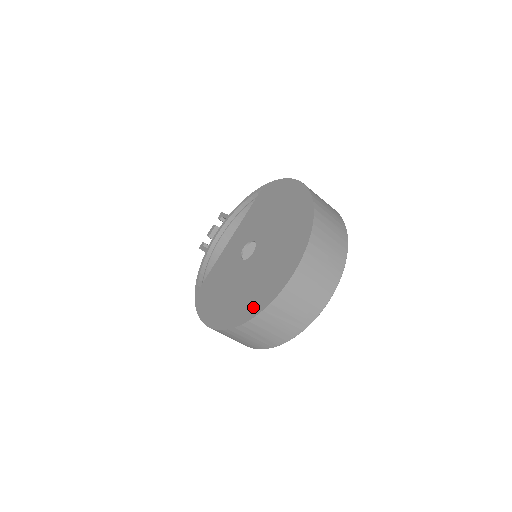
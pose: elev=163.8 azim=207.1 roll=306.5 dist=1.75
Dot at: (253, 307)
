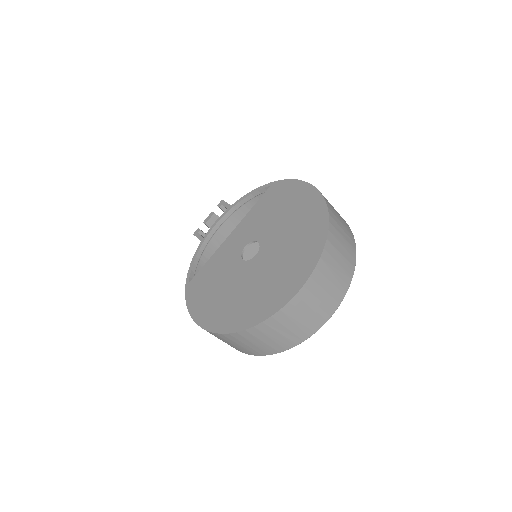
Dot at: (251, 316)
